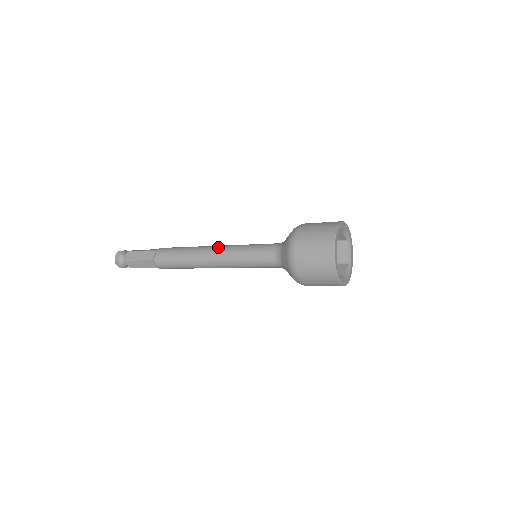
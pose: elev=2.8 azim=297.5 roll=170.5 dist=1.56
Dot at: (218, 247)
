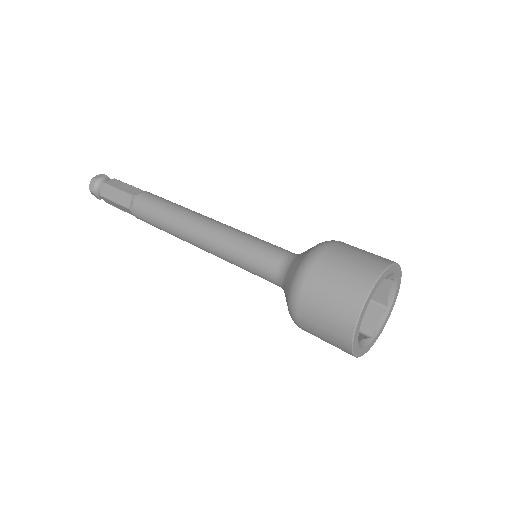
Dot at: (207, 227)
